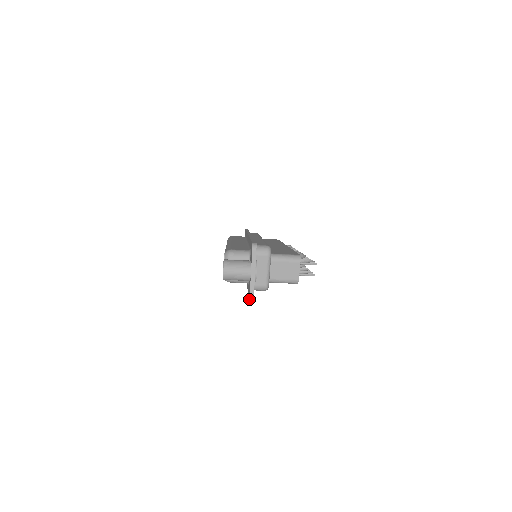
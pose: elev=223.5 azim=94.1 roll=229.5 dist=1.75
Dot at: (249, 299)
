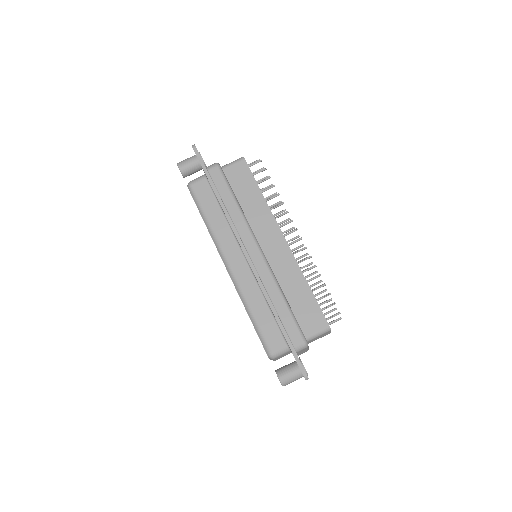
Dot at: (192, 147)
